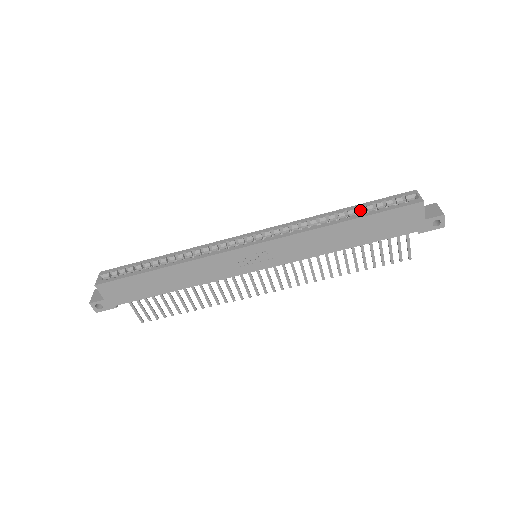
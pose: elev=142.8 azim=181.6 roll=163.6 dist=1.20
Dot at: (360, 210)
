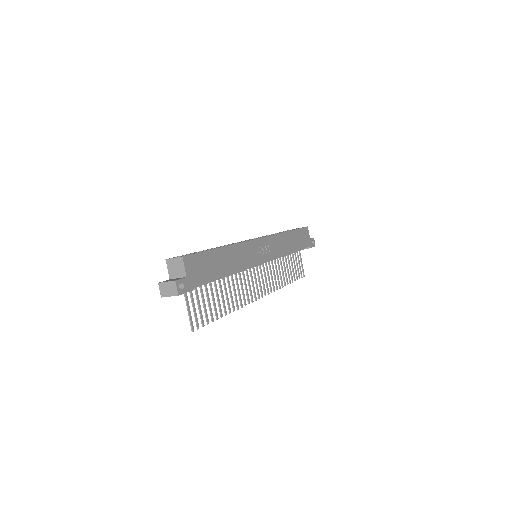
Dot at: occluded
